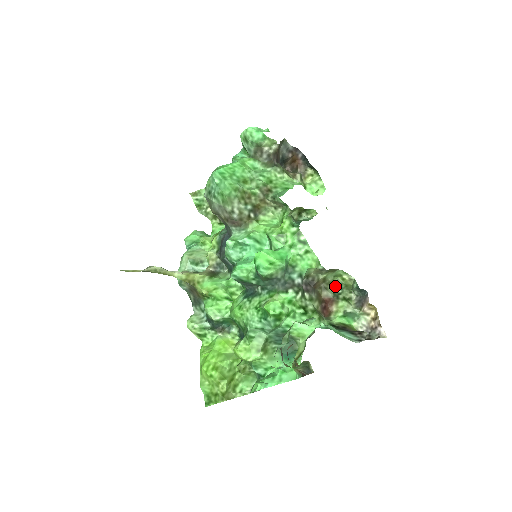
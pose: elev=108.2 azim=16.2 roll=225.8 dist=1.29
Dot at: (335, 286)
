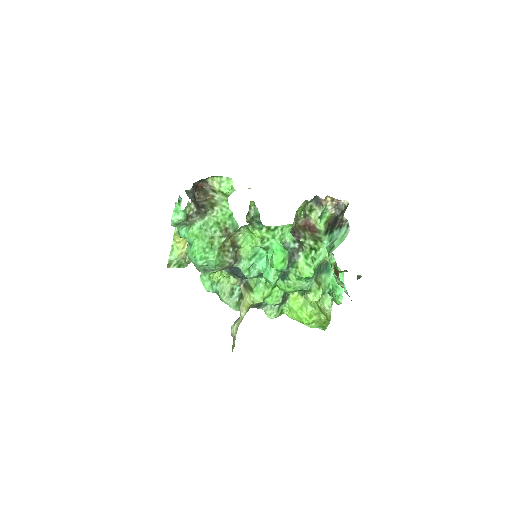
Dot at: (301, 214)
